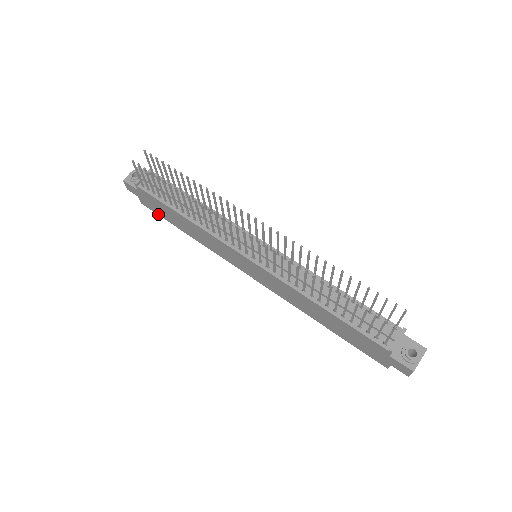
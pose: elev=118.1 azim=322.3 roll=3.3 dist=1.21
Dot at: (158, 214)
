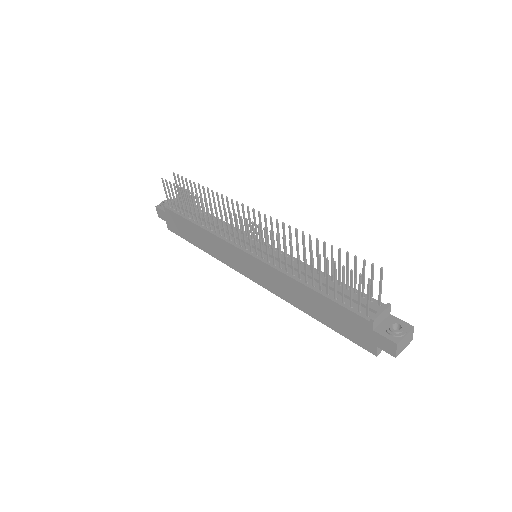
Dot at: (180, 236)
